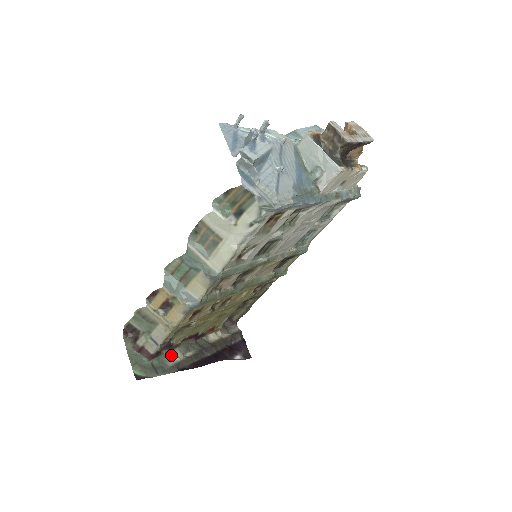
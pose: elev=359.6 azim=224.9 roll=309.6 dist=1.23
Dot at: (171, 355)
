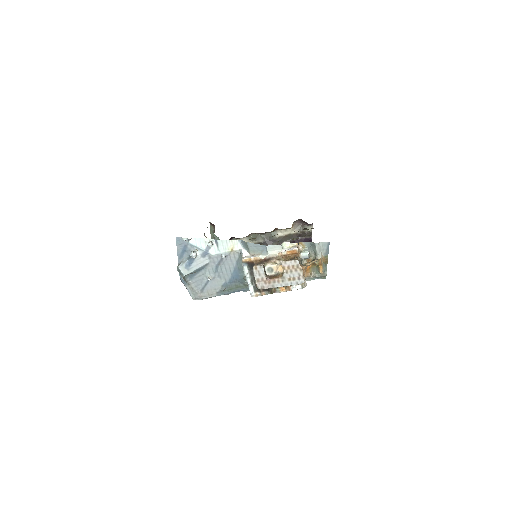
Dot at: occluded
